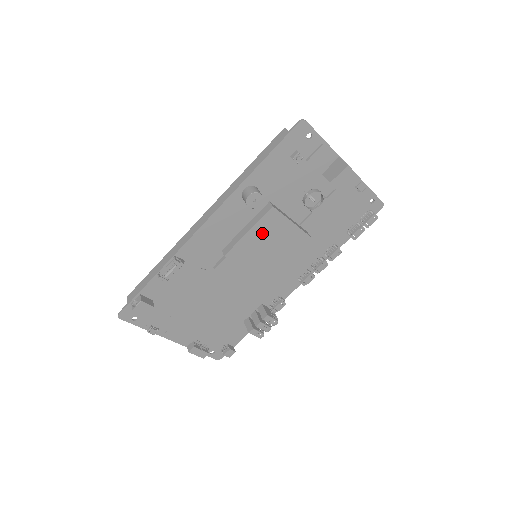
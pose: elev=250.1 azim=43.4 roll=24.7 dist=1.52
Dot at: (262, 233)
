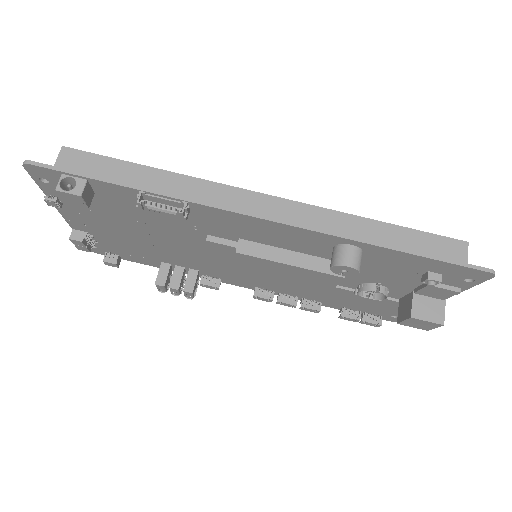
Dot at: (297, 273)
